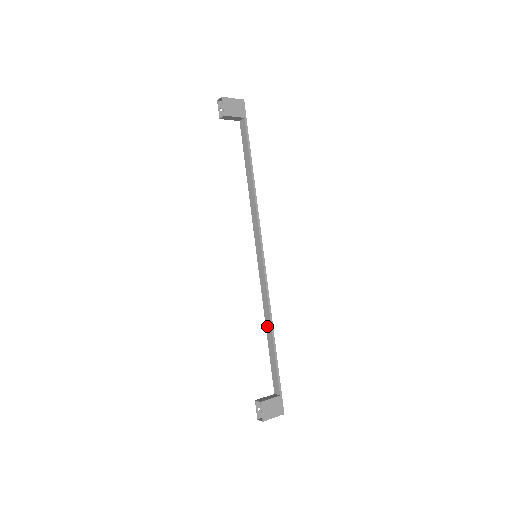
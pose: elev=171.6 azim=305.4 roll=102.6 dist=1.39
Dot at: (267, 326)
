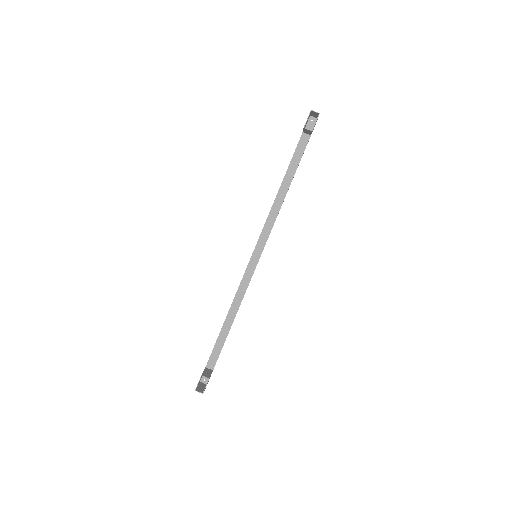
Dot at: (230, 314)
